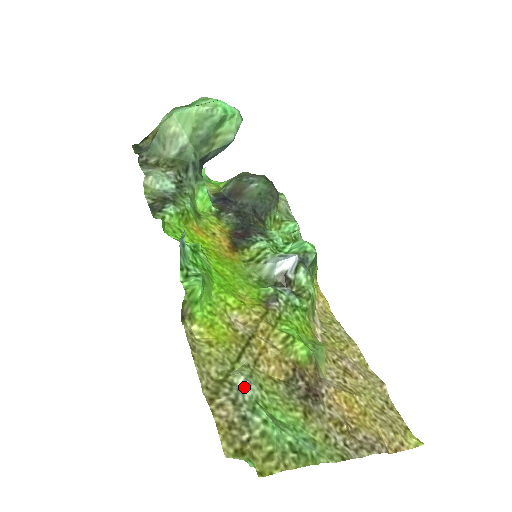
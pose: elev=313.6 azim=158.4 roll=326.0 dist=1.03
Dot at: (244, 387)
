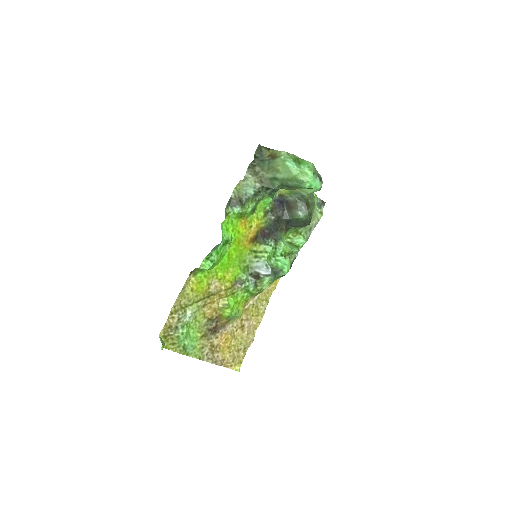
Dot at: (188, 316)
